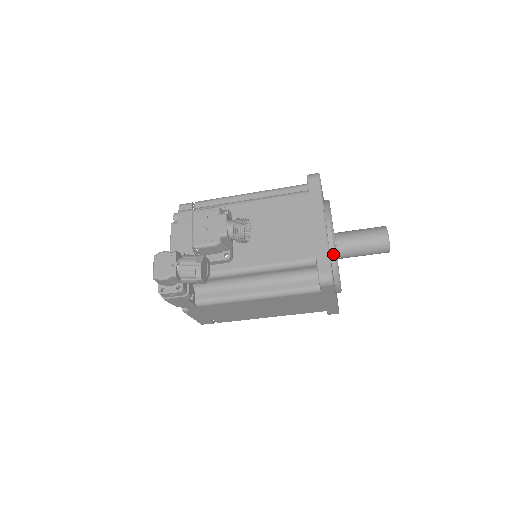
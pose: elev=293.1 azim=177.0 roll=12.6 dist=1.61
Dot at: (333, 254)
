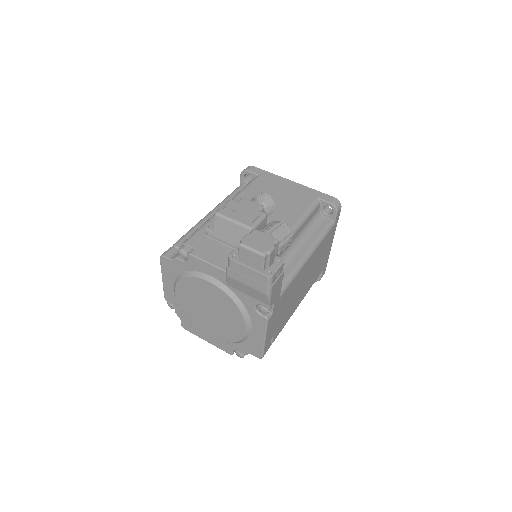
Dot at: occluded
